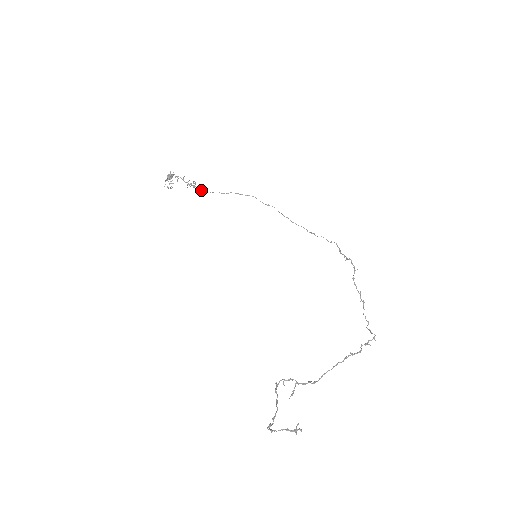
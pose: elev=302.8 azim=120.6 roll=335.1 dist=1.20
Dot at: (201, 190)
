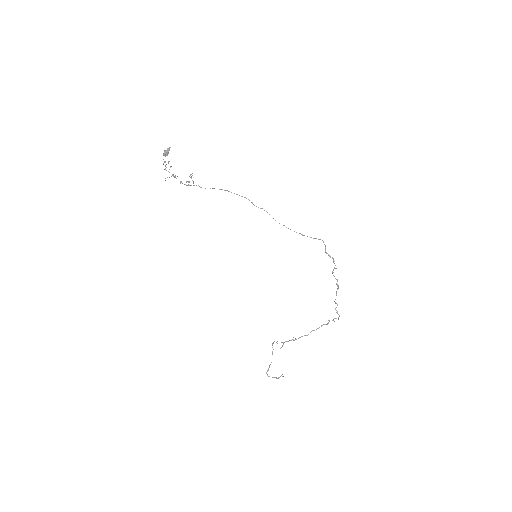
Dot at: (200, 187)
